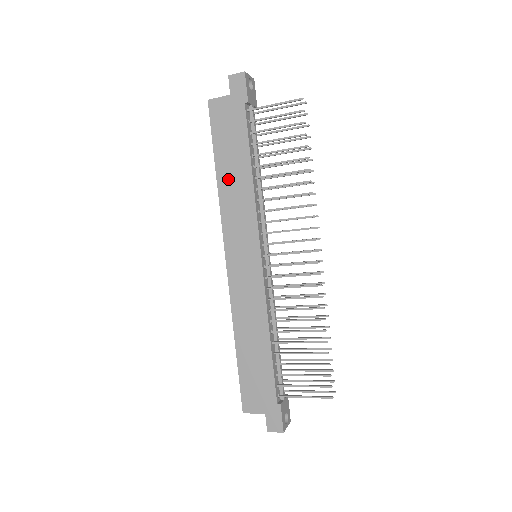
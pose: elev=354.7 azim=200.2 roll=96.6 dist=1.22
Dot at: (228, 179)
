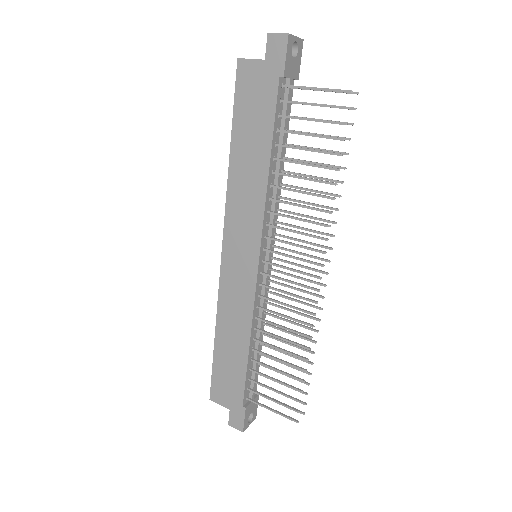
Dot at: (241, 165)
